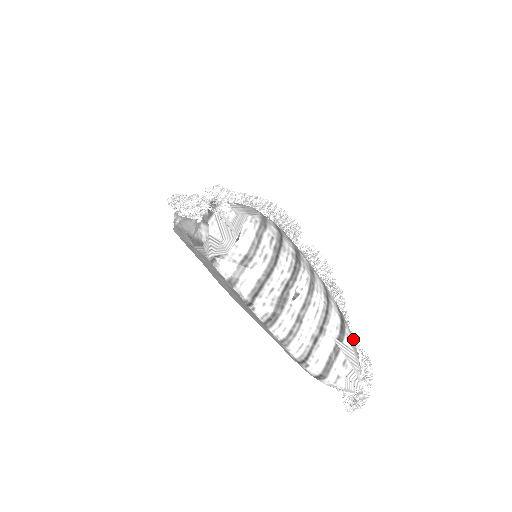
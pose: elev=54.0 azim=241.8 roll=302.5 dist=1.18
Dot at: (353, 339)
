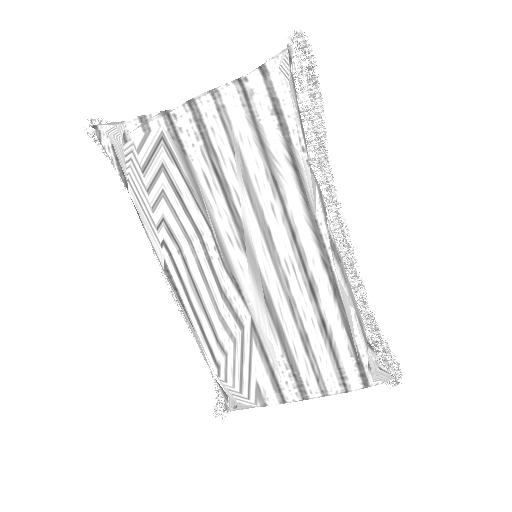
Dot at: occluded
